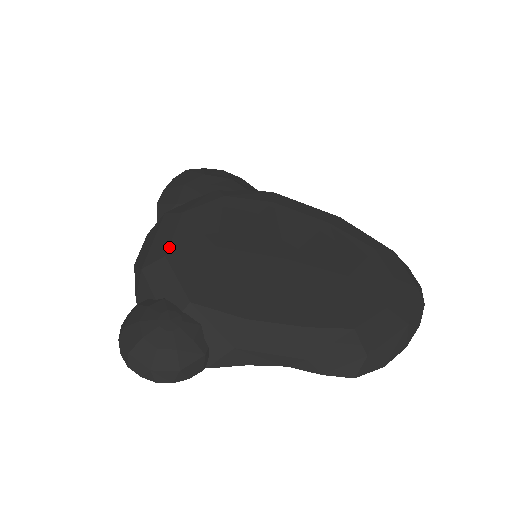
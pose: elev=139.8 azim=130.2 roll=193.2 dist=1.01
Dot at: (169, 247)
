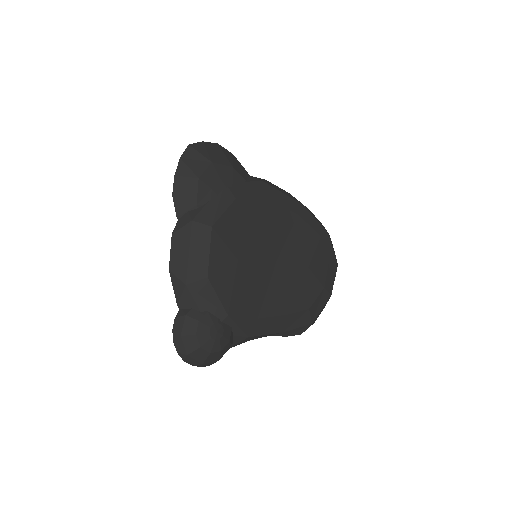
Dot at: (209, 268)
